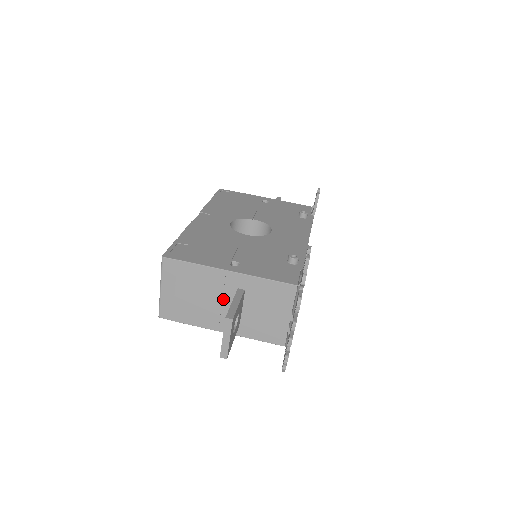
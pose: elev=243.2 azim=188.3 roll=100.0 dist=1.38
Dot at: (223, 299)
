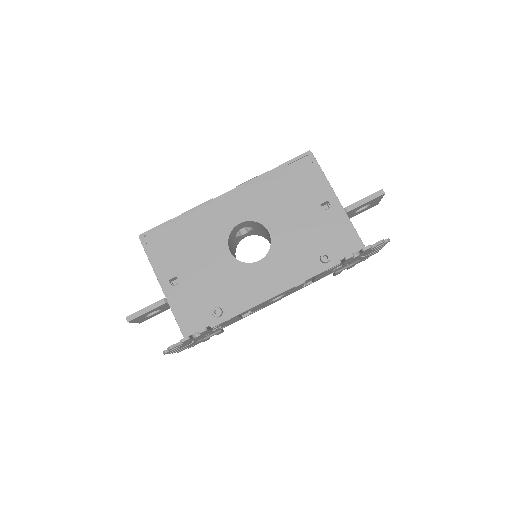
Dot at: occluded
